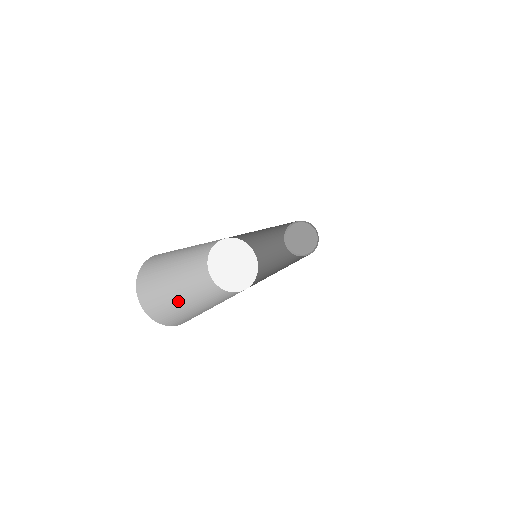
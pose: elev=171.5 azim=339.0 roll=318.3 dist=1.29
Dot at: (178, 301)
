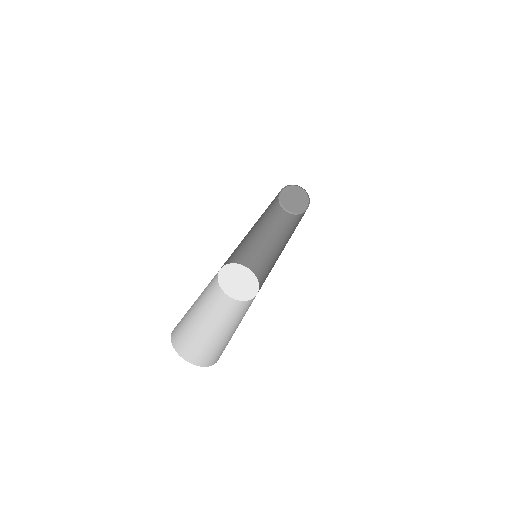
Dot at: (221, 339)
